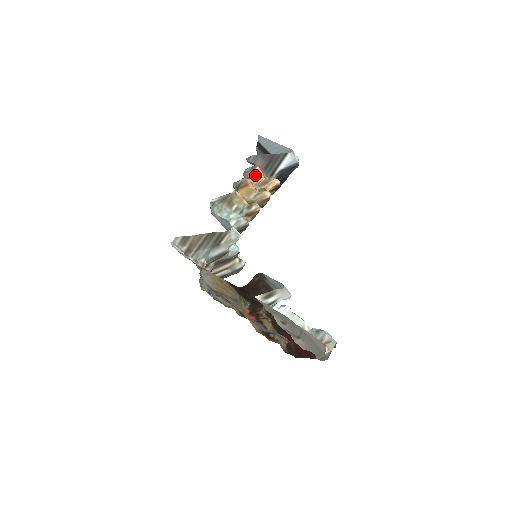
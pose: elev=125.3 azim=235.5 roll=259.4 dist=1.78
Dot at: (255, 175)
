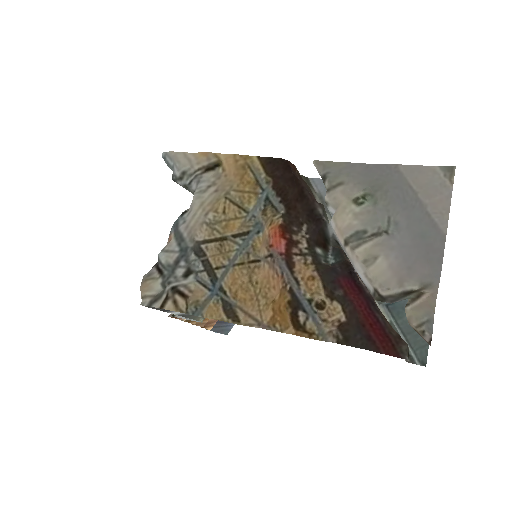
Dot at: occluded
